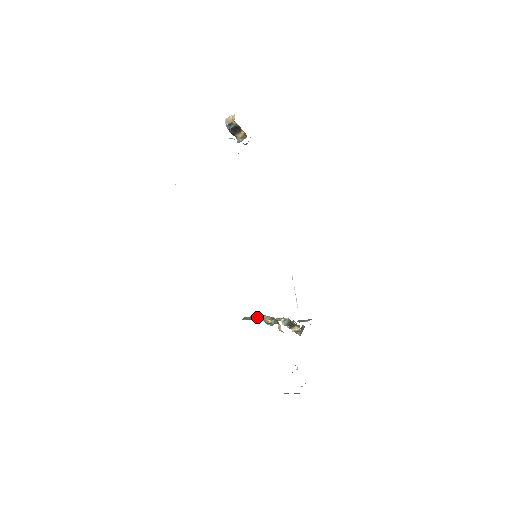
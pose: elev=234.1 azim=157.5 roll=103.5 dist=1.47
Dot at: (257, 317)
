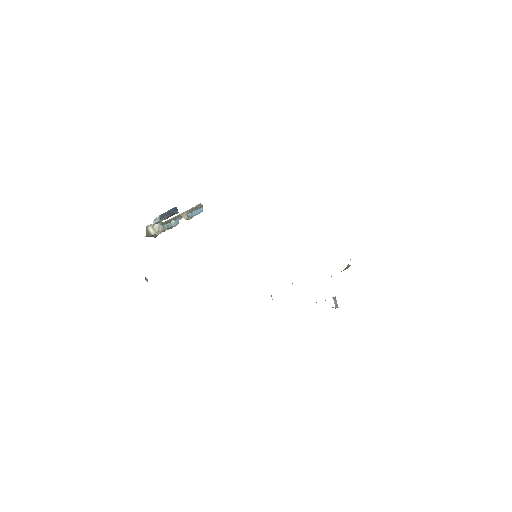
Dot at: occluded
